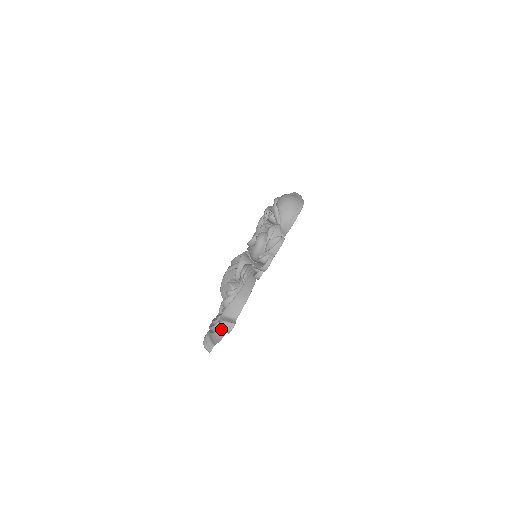
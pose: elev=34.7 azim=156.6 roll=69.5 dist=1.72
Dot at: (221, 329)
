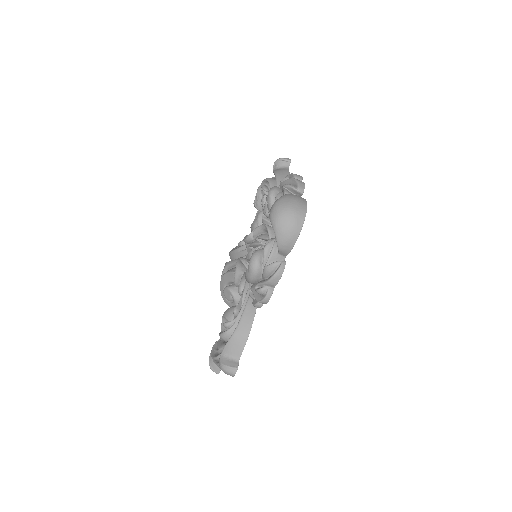
Dot at: occluded
